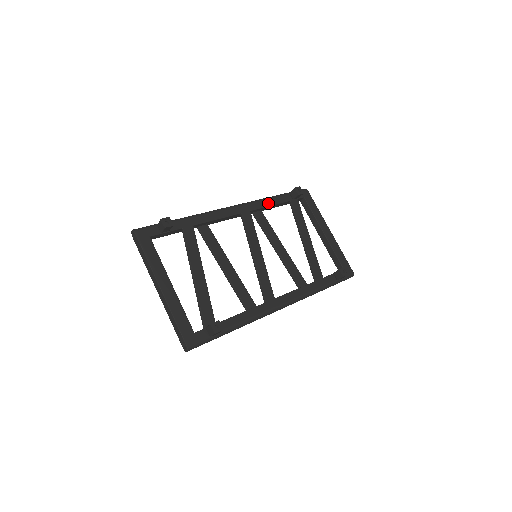
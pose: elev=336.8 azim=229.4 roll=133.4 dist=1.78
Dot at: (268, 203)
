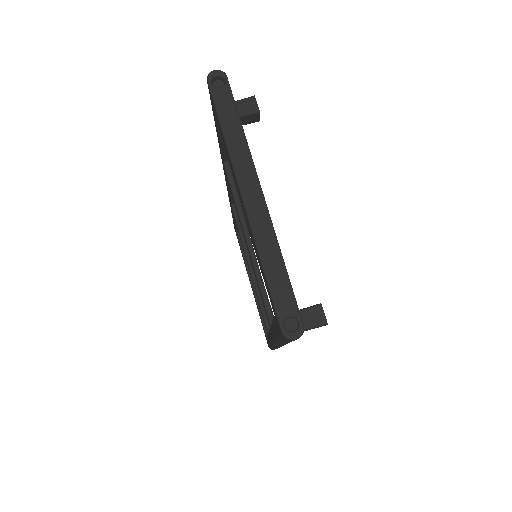
Dot at: occluded
